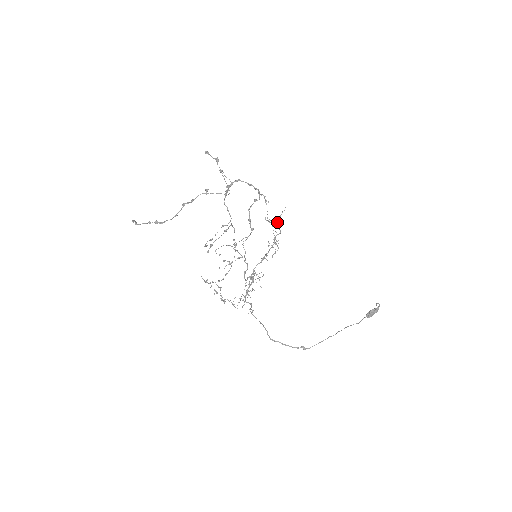
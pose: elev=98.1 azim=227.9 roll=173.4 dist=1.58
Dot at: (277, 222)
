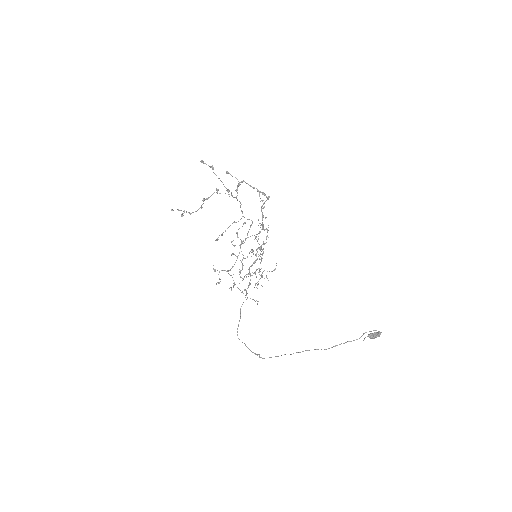
Dot at: occluded
